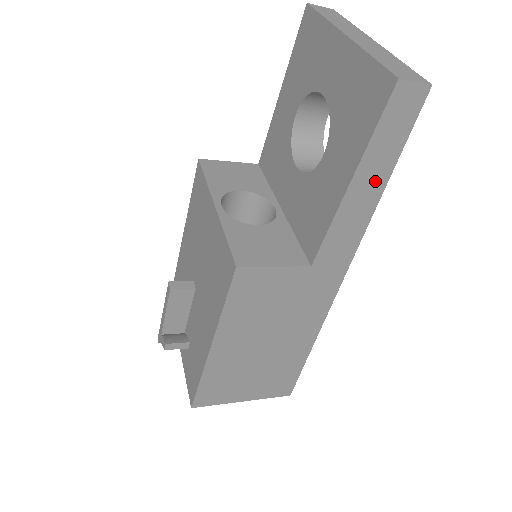
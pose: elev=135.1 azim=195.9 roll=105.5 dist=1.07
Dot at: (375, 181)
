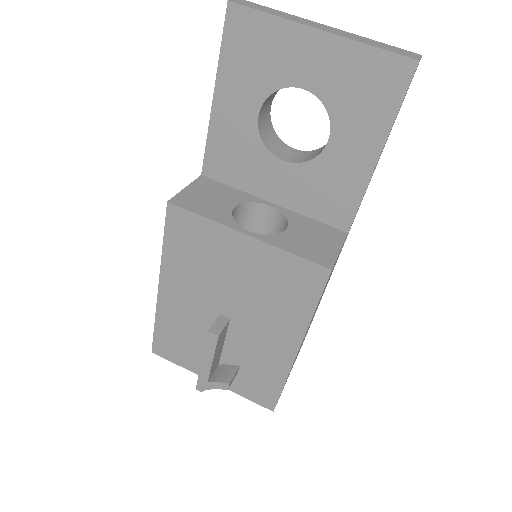
Dot at: occluded
